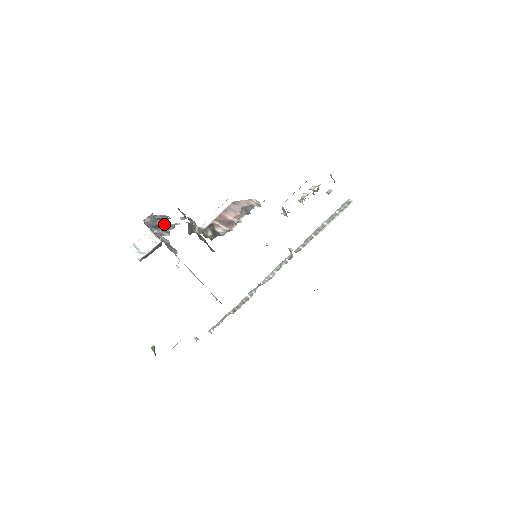
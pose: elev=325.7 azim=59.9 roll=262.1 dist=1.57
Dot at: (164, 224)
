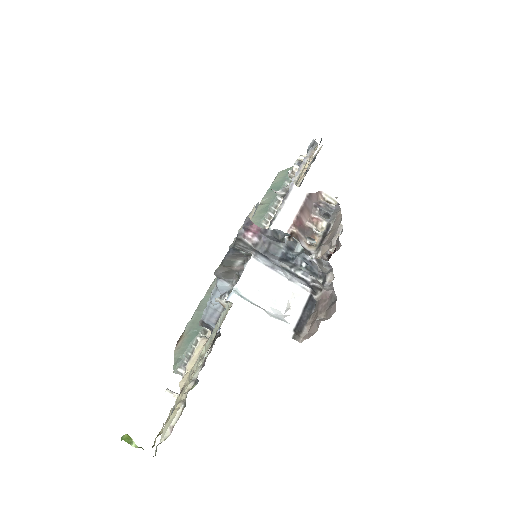
Dot at: (310, 258)
